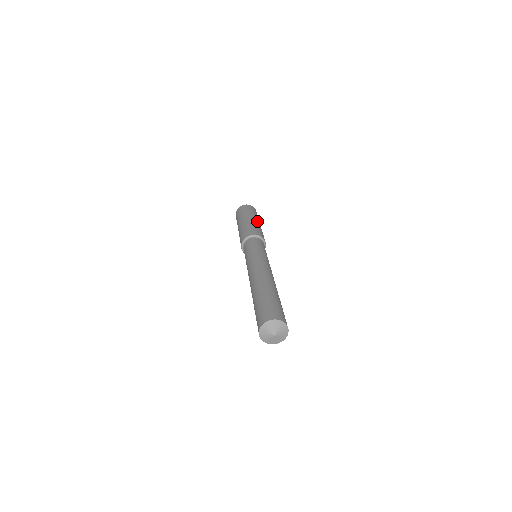
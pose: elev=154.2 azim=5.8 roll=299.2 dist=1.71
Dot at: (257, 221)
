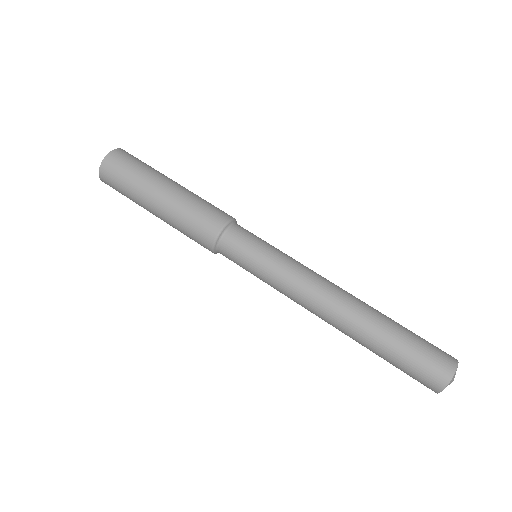
Dot at: (179, 184)
